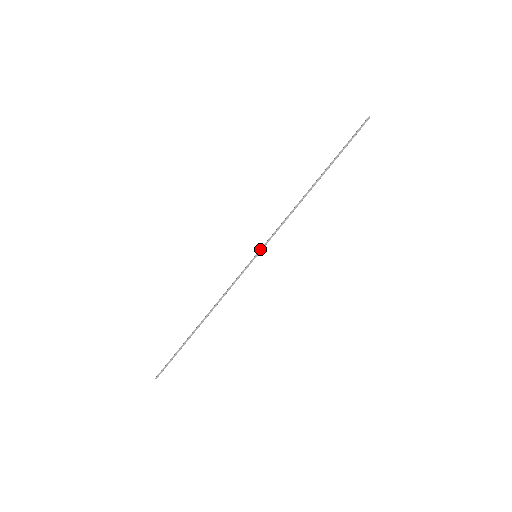
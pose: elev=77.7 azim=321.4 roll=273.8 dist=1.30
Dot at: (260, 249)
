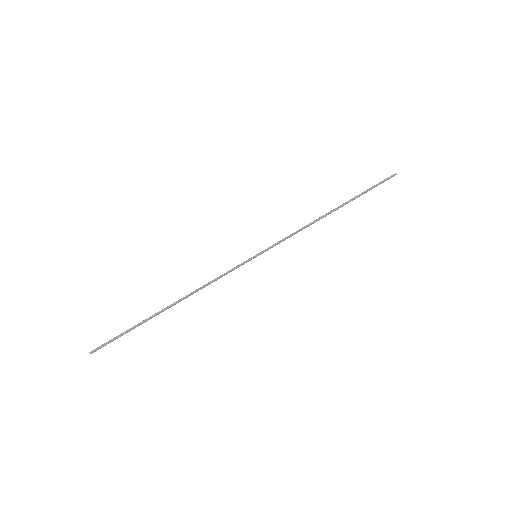
Dot at: occluded
